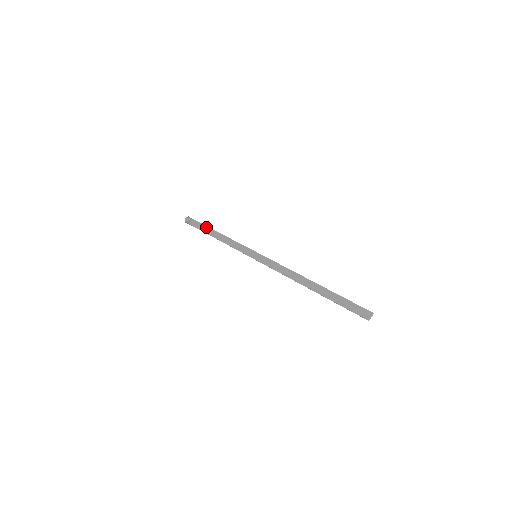
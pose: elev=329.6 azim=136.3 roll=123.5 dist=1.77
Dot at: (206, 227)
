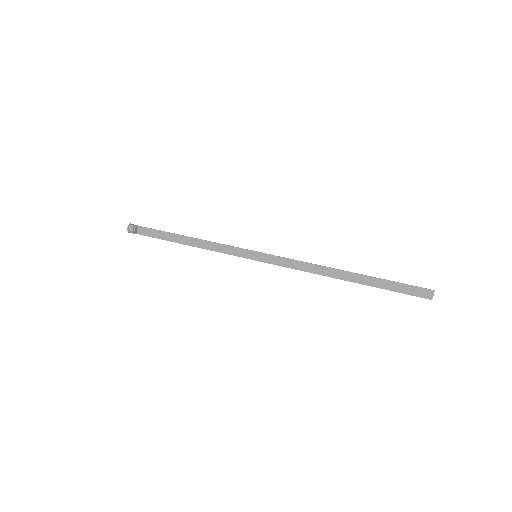
Dot at: (163, 233)
